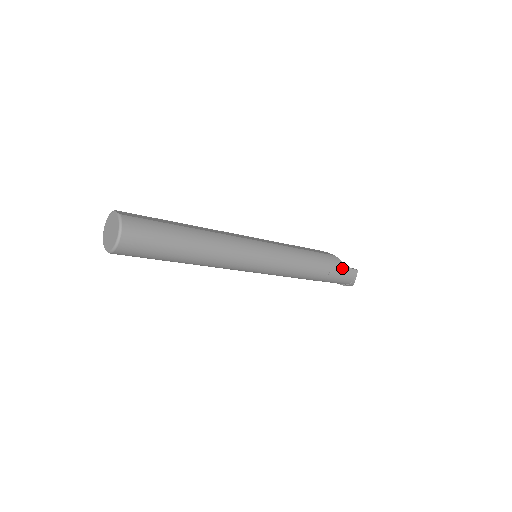
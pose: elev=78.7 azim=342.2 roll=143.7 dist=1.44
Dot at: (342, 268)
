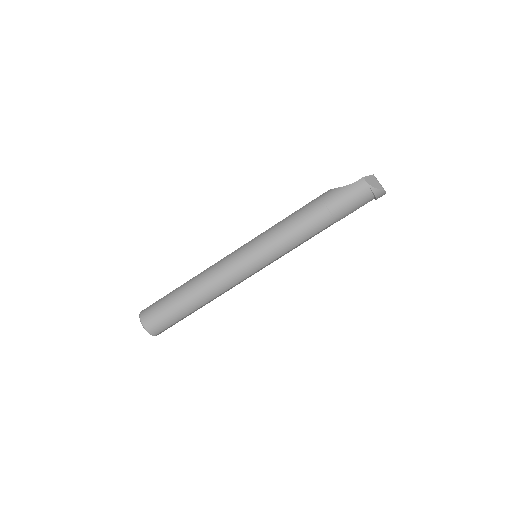
Dot at: (340, 193)
